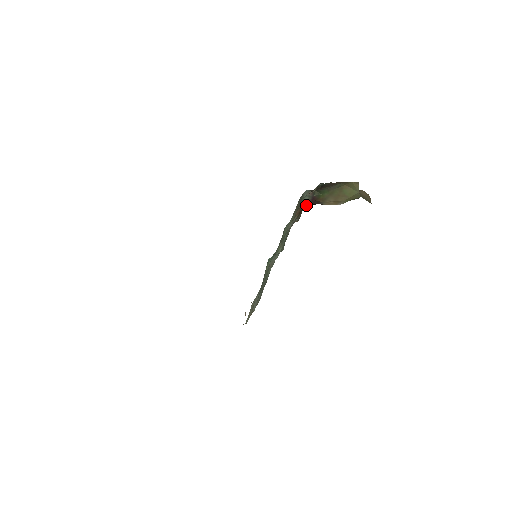
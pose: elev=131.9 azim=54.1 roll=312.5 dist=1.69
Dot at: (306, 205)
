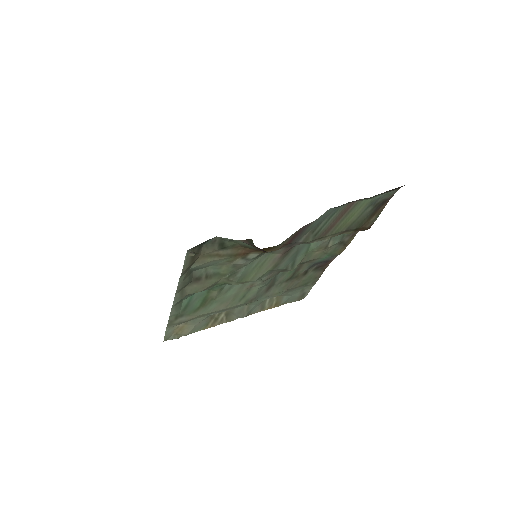
Dot at: (255, 248)
